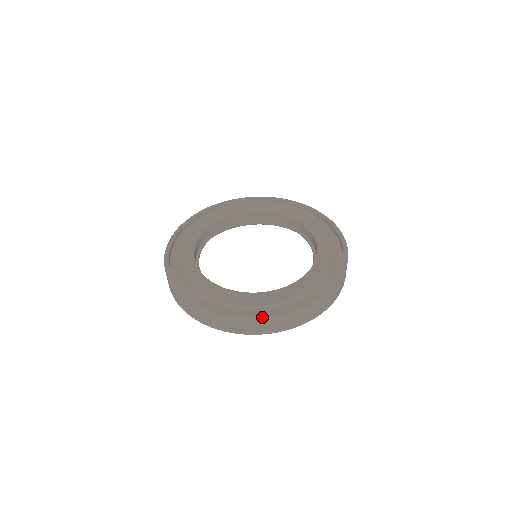
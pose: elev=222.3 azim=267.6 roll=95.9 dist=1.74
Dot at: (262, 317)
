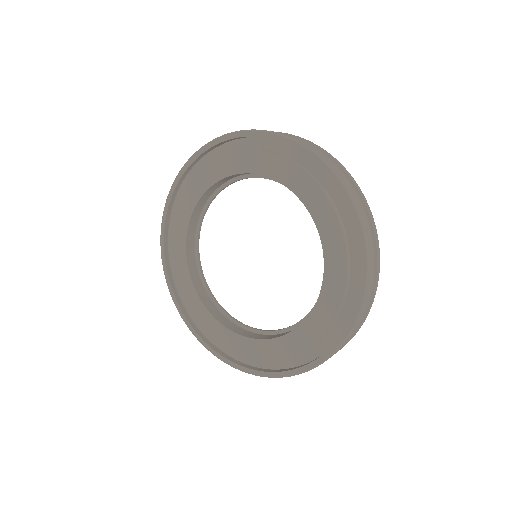
Dot at: (260, 376)
